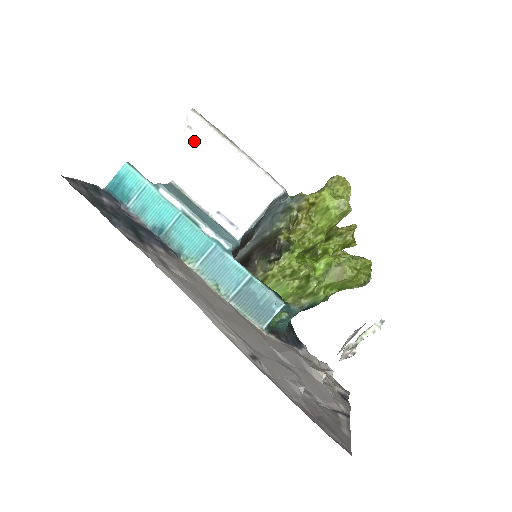
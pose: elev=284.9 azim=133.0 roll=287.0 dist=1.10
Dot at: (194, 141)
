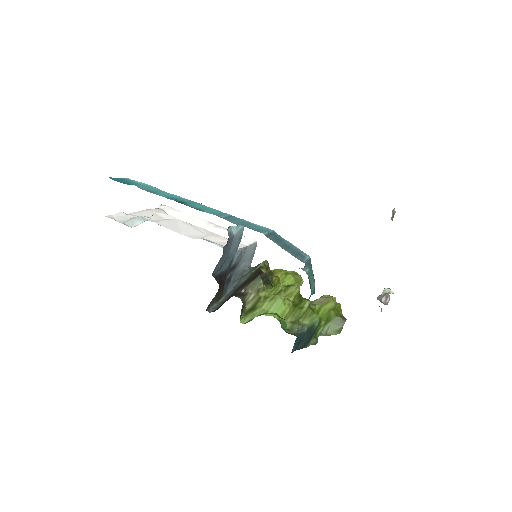
Dot at: (168, 215)
